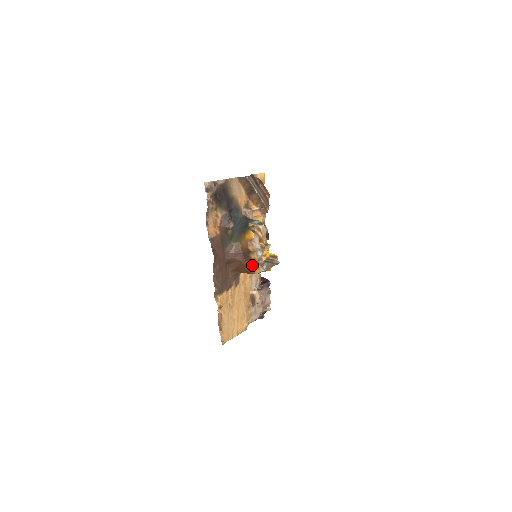
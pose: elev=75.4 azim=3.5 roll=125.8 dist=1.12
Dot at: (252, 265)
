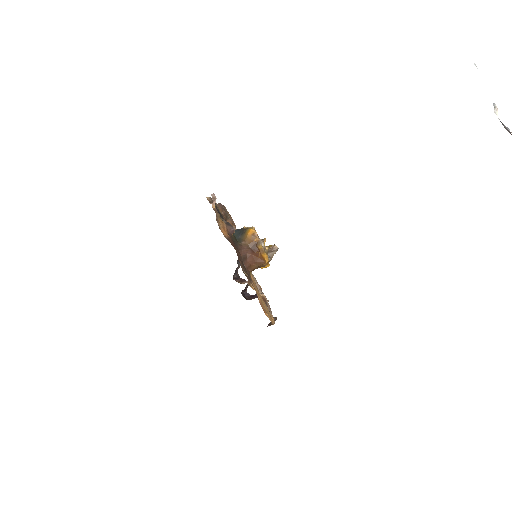
Dot at: (261, 255)
